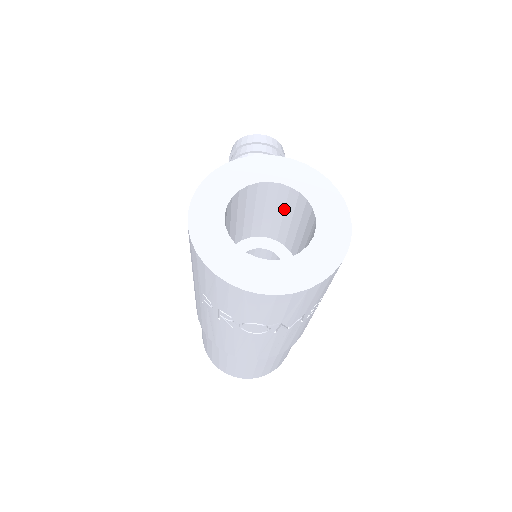
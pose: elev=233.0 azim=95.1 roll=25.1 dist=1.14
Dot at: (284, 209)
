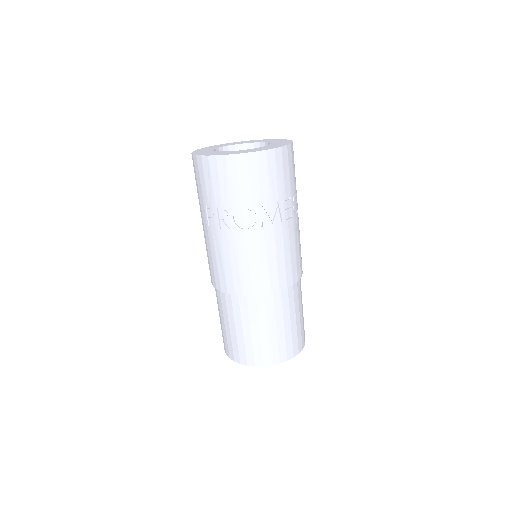
Dot at: occluded
